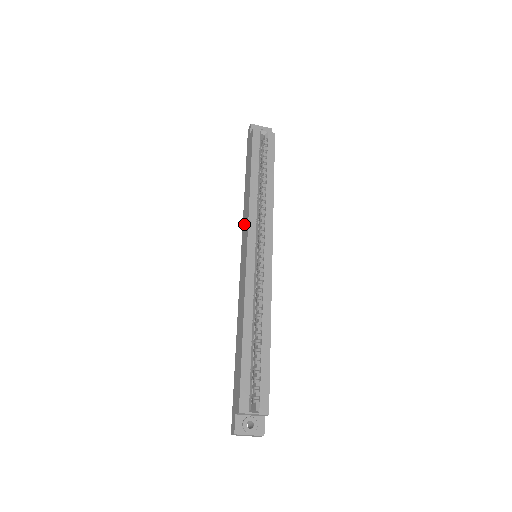
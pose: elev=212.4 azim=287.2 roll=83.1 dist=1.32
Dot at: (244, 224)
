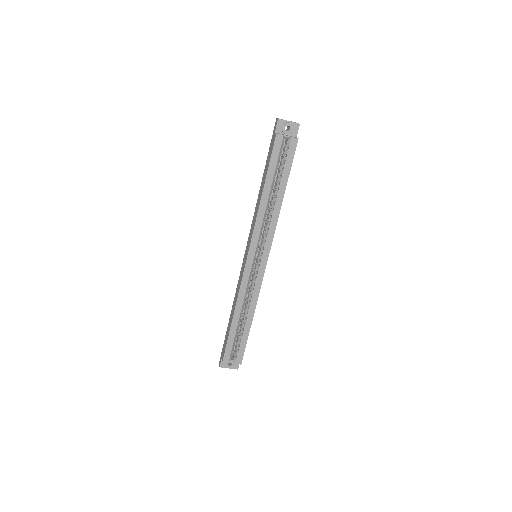
Dot at: (251, 227)
